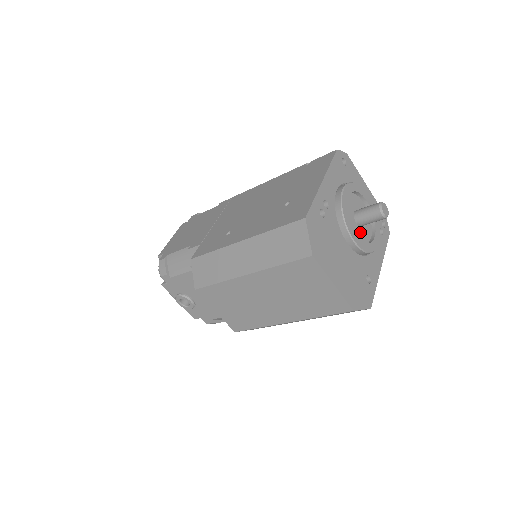
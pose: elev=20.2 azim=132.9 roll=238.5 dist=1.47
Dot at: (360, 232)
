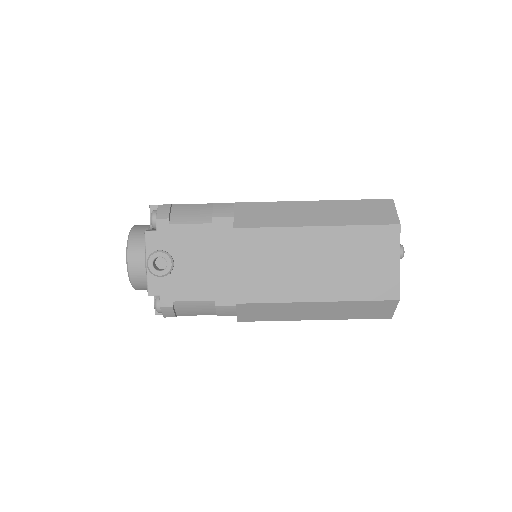
Dot at: occluded
